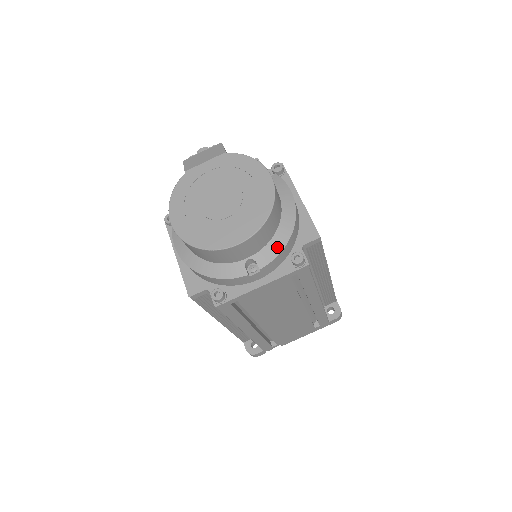
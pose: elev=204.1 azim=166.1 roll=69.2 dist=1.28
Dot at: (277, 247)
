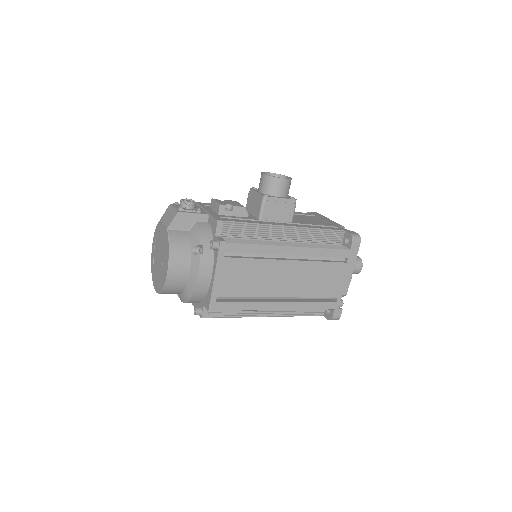
Dot at: (184, 299)
